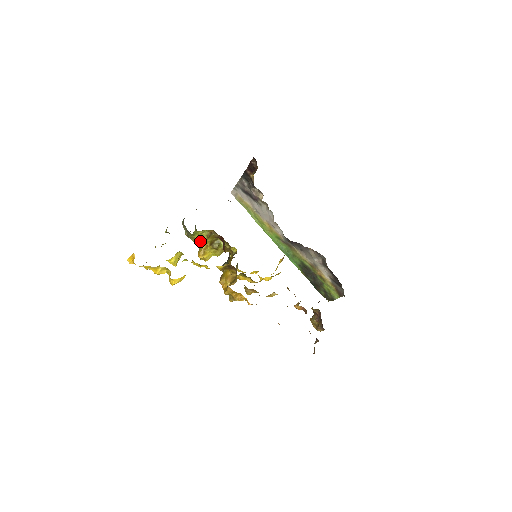
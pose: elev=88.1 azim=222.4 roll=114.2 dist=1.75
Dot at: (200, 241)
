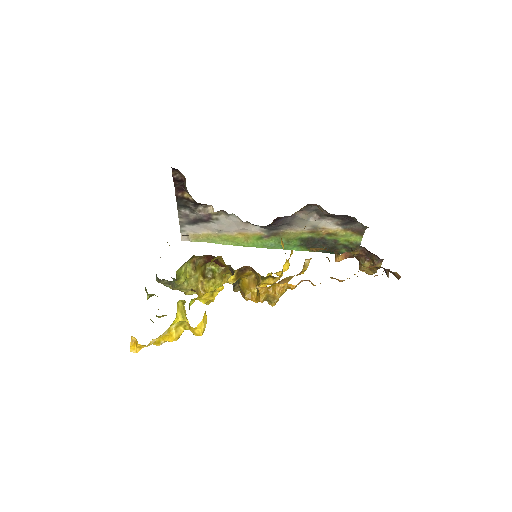
Dot at: (191, 283)
